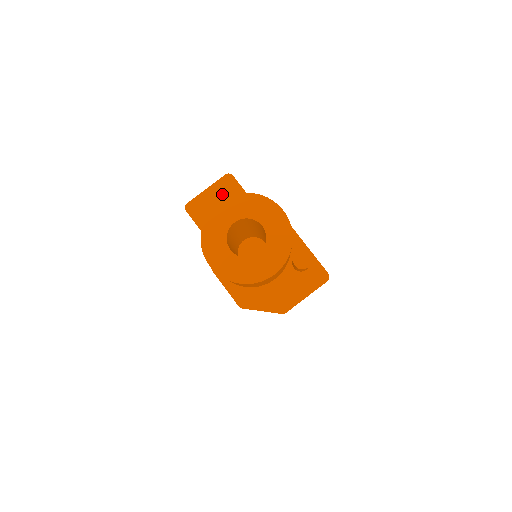
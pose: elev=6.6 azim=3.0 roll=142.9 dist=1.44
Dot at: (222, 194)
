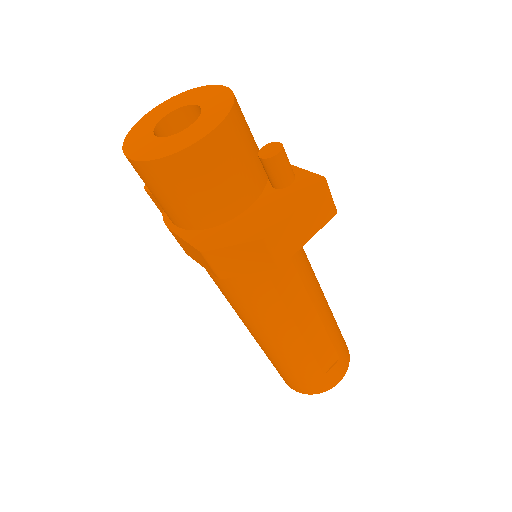
Dot at: occluded
